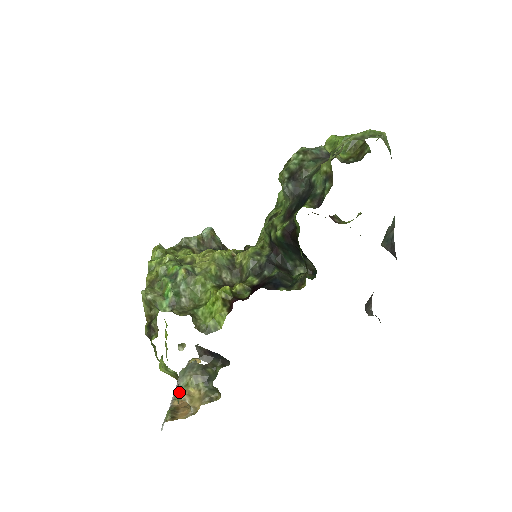
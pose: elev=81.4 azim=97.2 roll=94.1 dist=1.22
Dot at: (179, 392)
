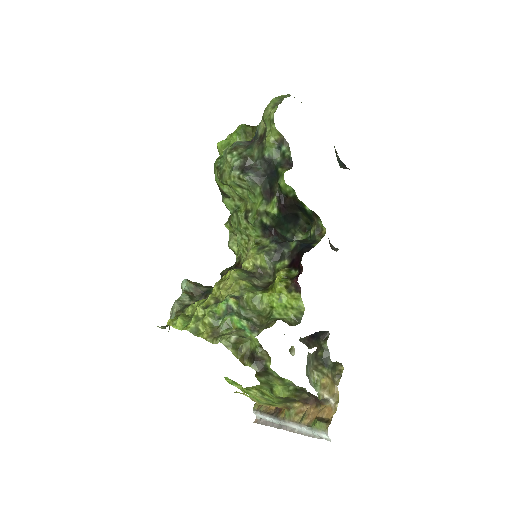
Dot at: occluded
